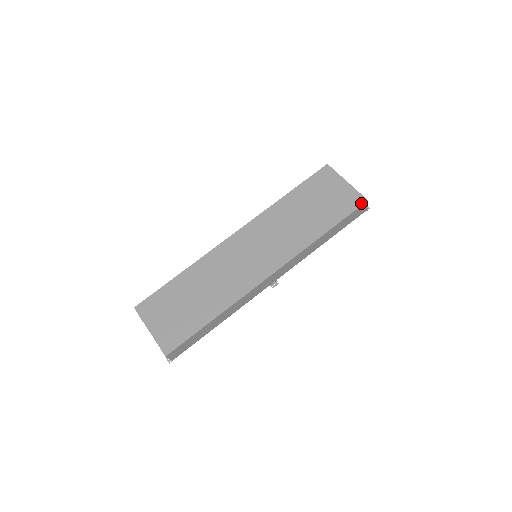
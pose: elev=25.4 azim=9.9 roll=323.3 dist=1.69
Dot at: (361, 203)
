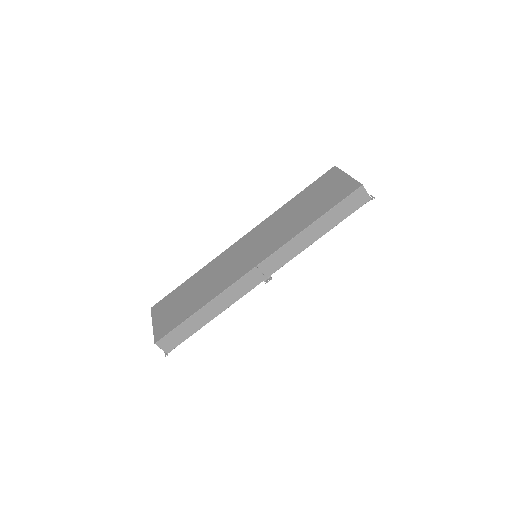
Dot at: (355, 188)
